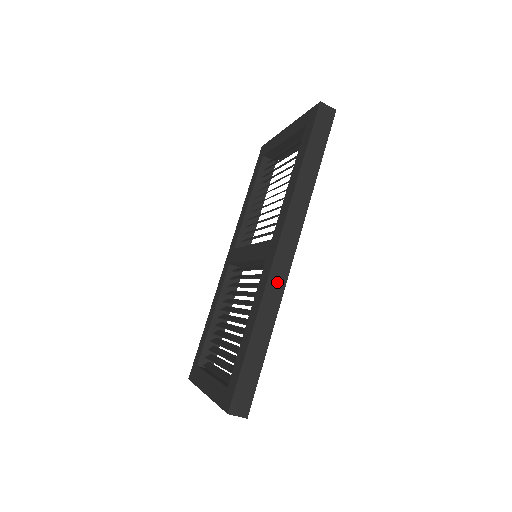
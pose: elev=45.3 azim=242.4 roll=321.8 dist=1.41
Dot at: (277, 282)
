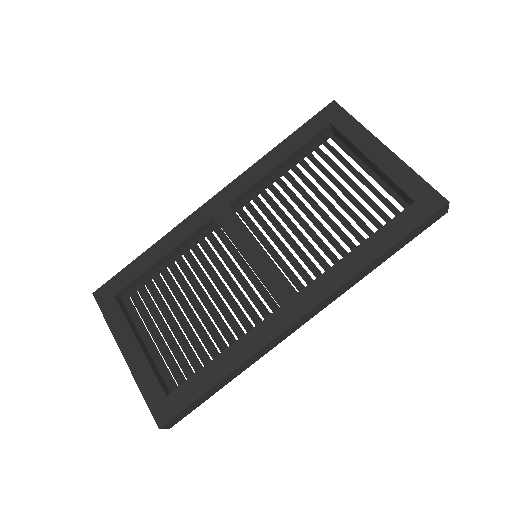
Dot at: (276, 341)
